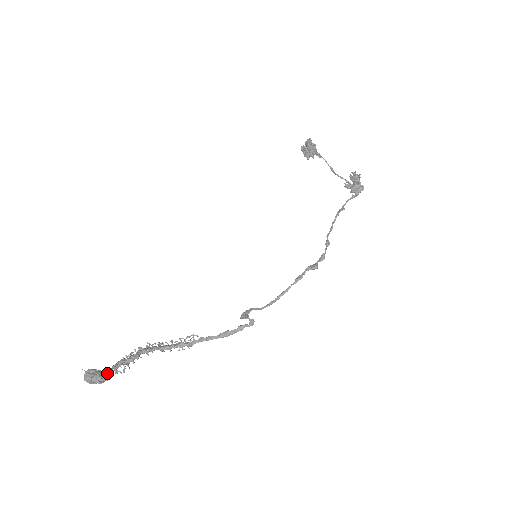
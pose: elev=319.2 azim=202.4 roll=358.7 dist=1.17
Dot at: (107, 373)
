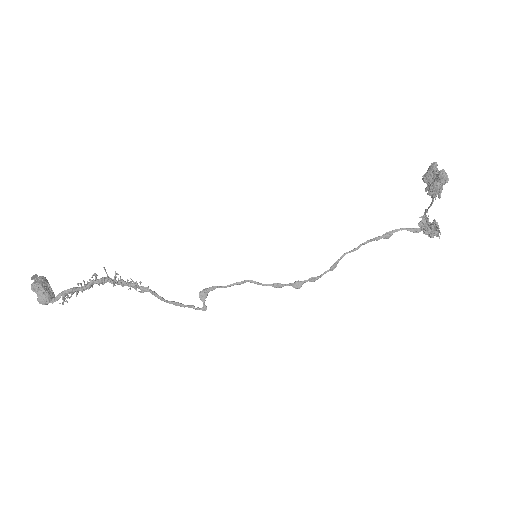
Dot at: (54, 300)
